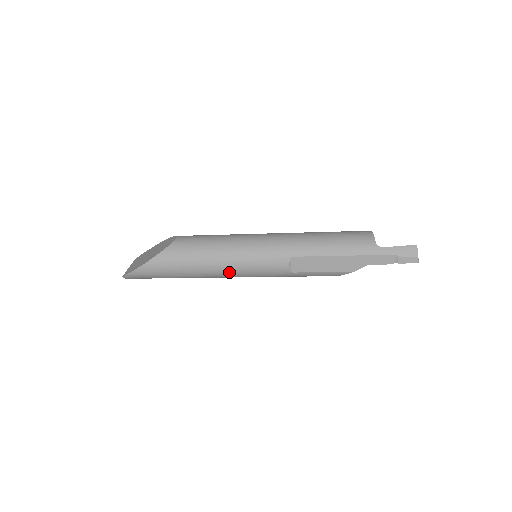
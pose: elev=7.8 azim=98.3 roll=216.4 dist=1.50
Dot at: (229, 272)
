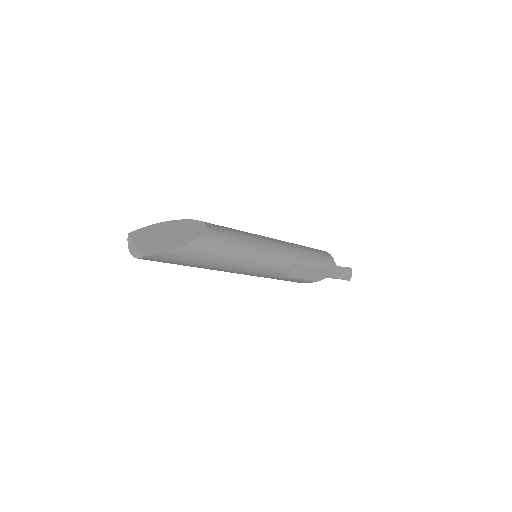
Dot at: (246, 269)
